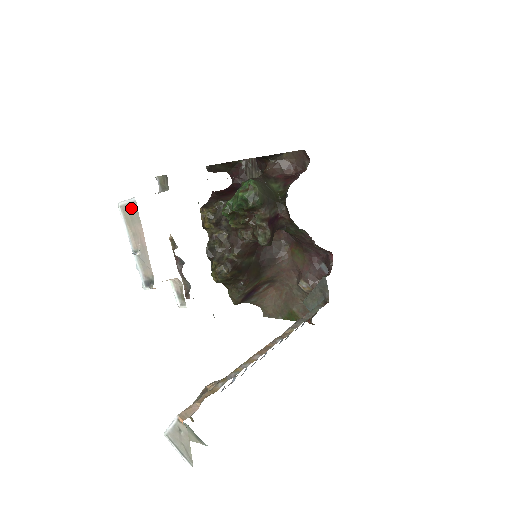
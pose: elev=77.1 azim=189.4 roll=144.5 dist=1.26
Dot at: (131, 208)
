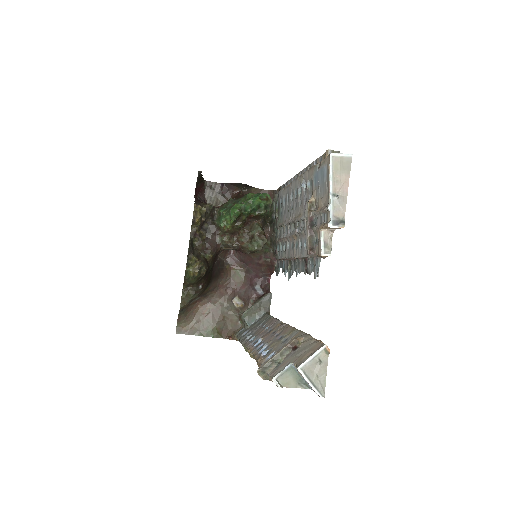
Dot at: (345, 161)
